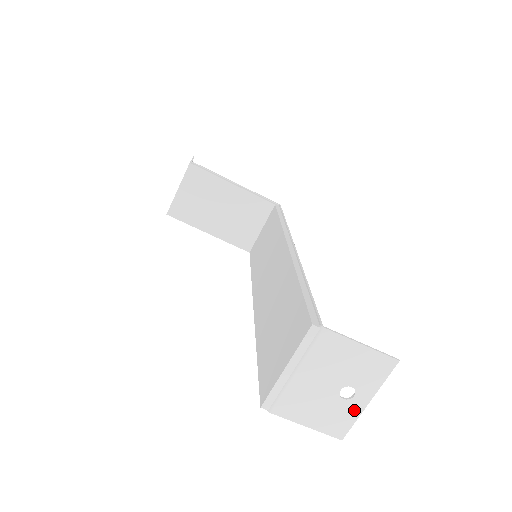
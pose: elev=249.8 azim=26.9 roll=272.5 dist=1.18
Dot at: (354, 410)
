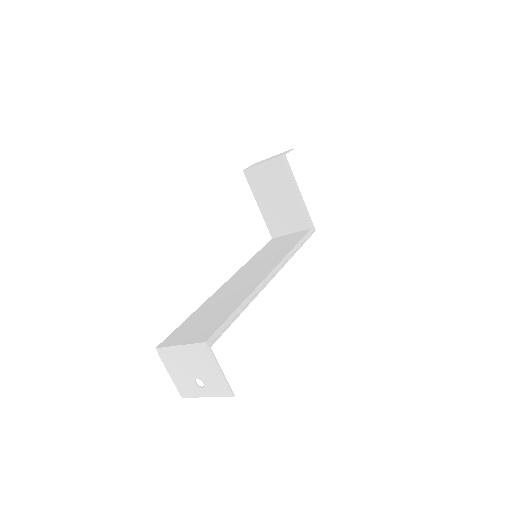
Dot at: (197, 393)
